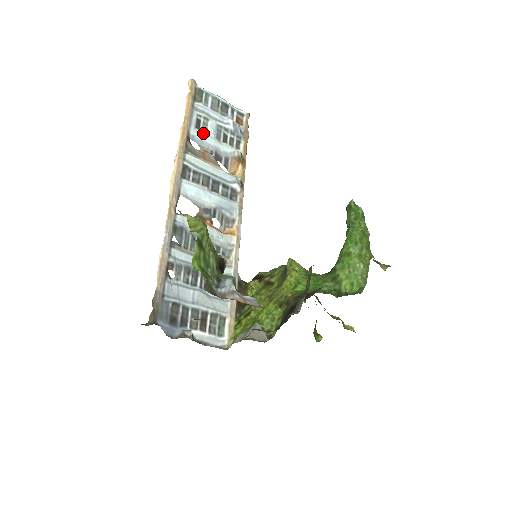
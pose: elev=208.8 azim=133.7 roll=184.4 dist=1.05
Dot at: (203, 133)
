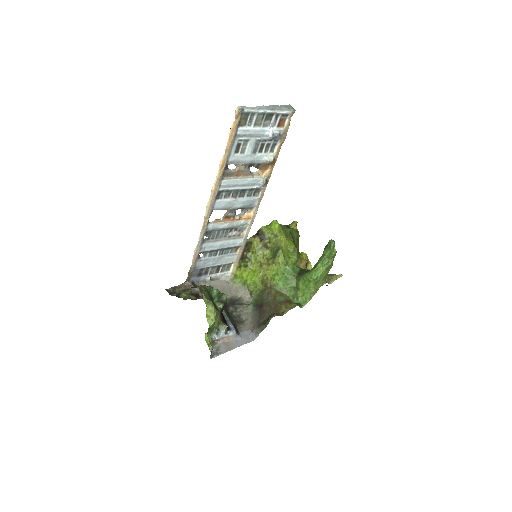
Dot at: (241, 155)
